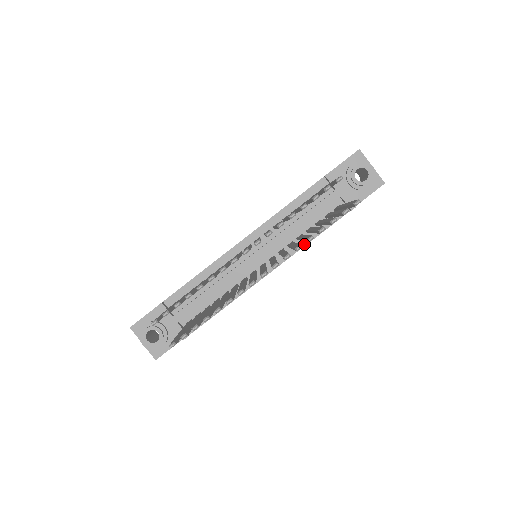
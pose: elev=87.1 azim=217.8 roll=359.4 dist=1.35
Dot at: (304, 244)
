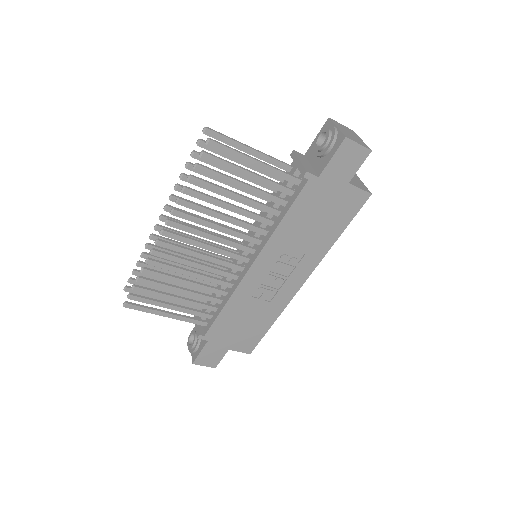
Dot at: (274, 229)
